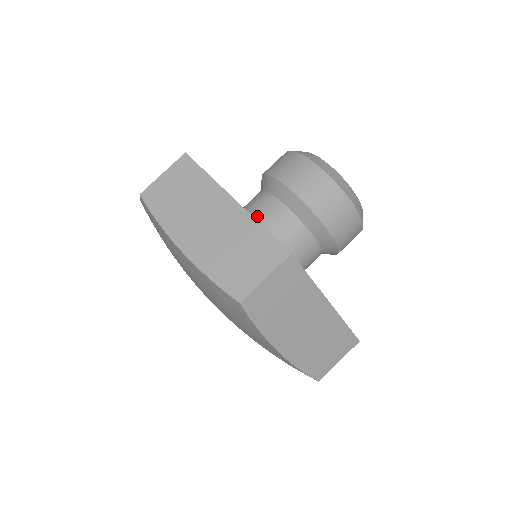
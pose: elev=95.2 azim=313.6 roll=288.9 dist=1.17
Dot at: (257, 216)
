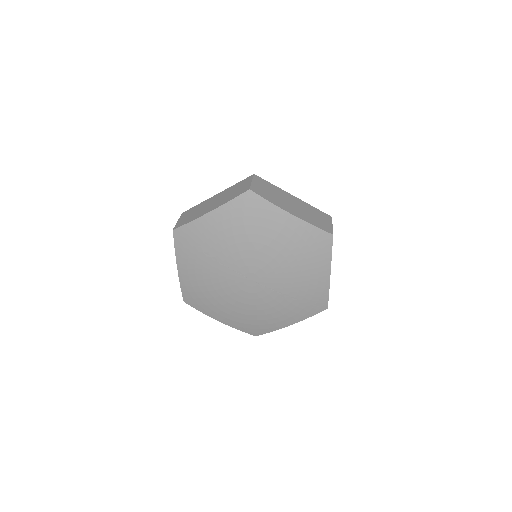
Dot at: occluded
